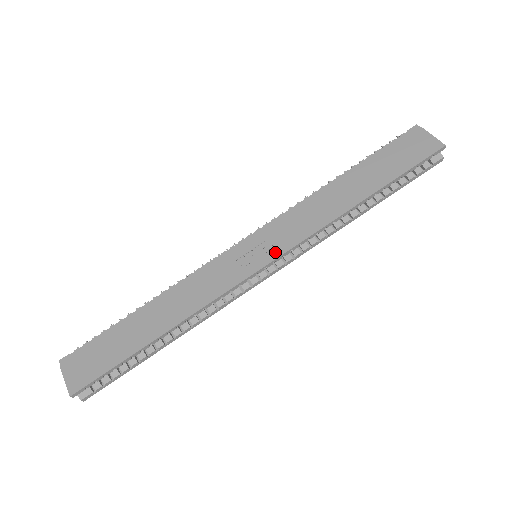
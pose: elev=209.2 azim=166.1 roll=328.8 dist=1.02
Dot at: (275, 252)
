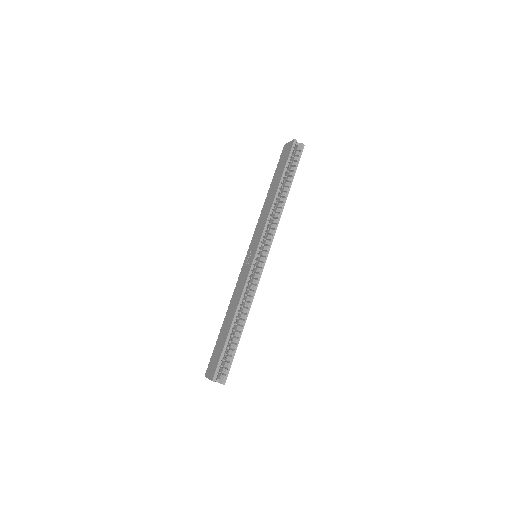
Dot at: (257, 244)
